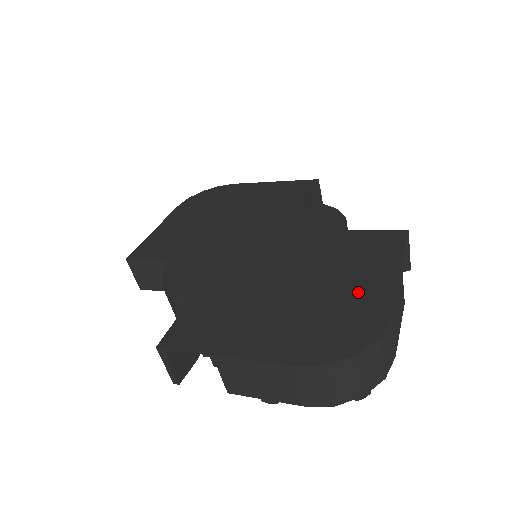
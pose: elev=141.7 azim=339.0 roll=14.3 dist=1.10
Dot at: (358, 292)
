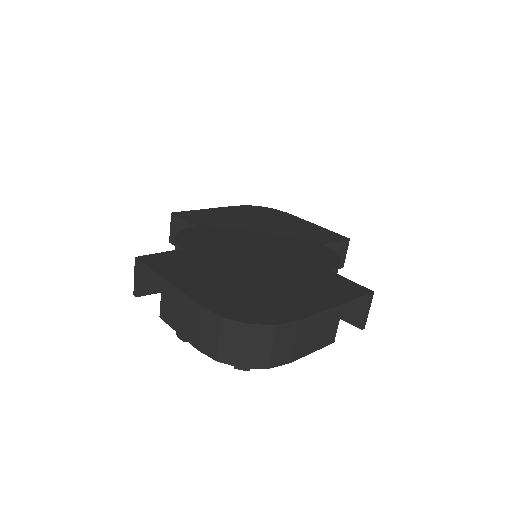
Dot at: (293, 300)
